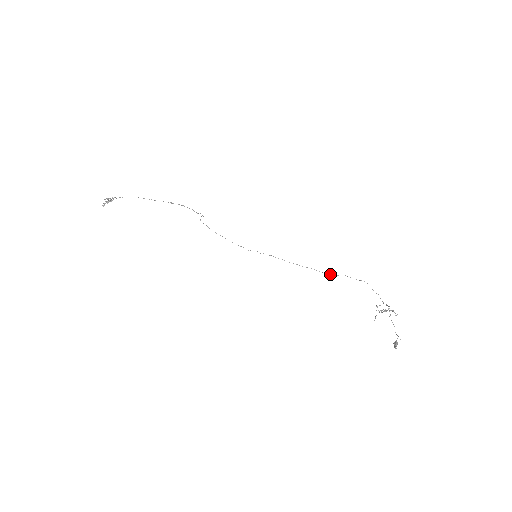
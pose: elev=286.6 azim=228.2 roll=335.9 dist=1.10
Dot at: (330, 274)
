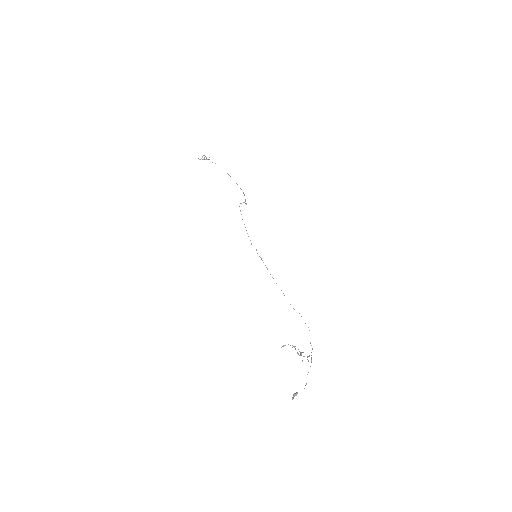
Dot at: occluded
